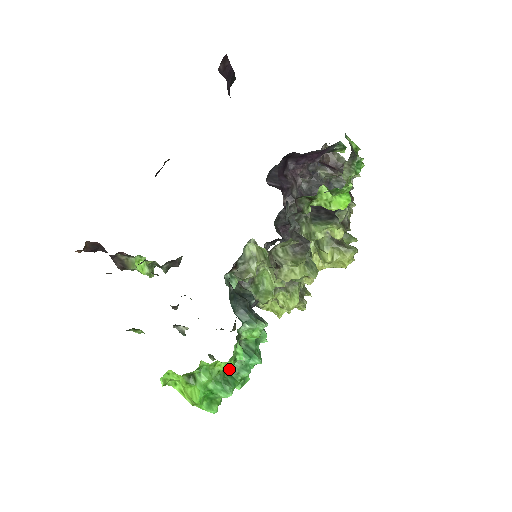
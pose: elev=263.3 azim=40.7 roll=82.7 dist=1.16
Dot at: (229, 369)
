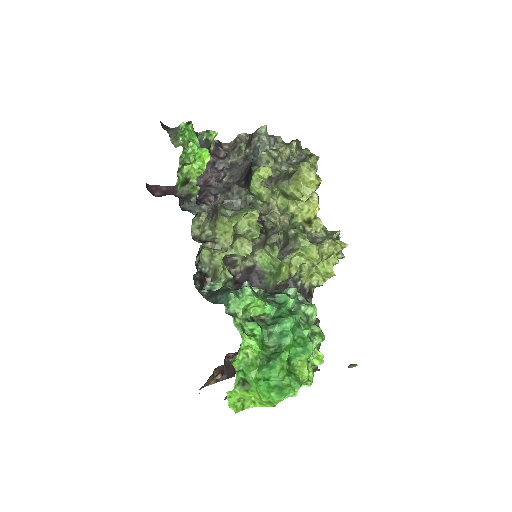
Dot at: (255, 347)
